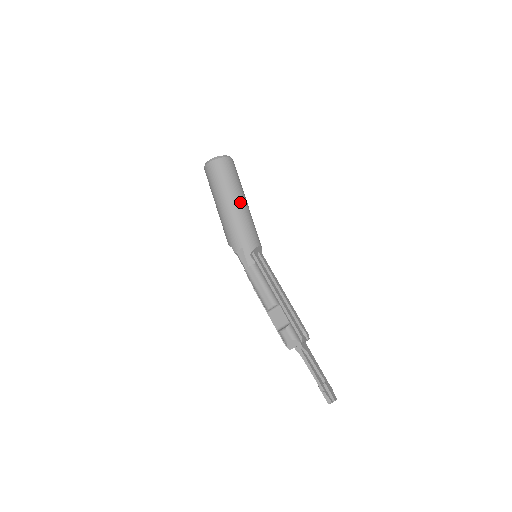
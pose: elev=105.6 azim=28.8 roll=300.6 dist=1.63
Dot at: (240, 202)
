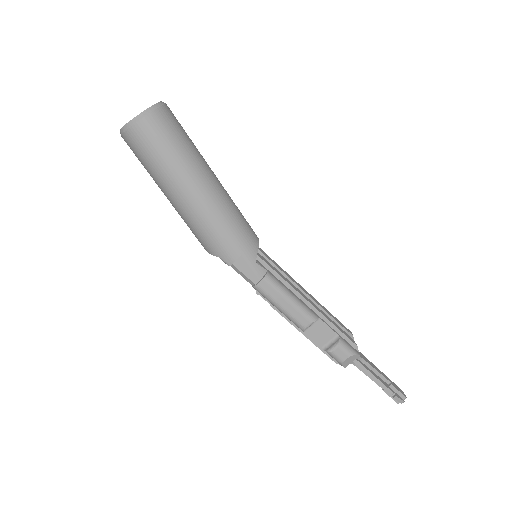
Dot at: (212, 182)
